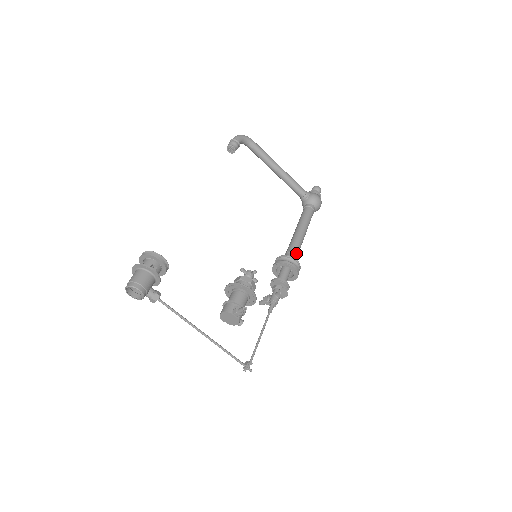
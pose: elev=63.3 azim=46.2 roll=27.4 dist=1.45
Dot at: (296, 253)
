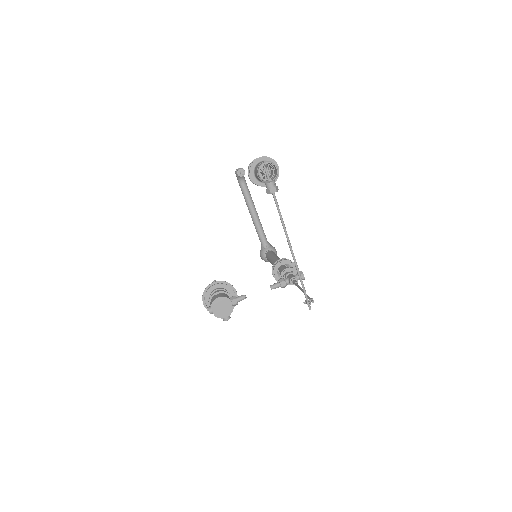
Dot at: occluded
